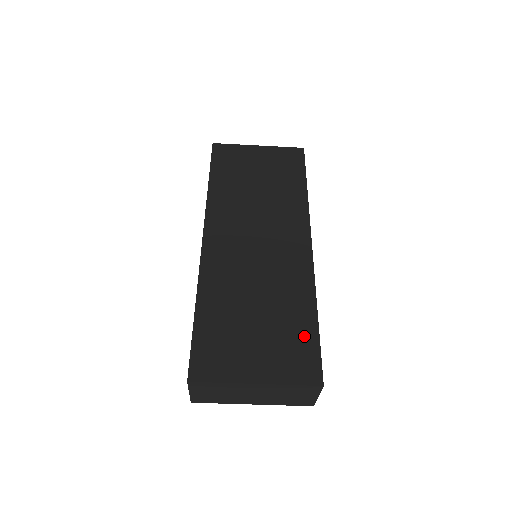
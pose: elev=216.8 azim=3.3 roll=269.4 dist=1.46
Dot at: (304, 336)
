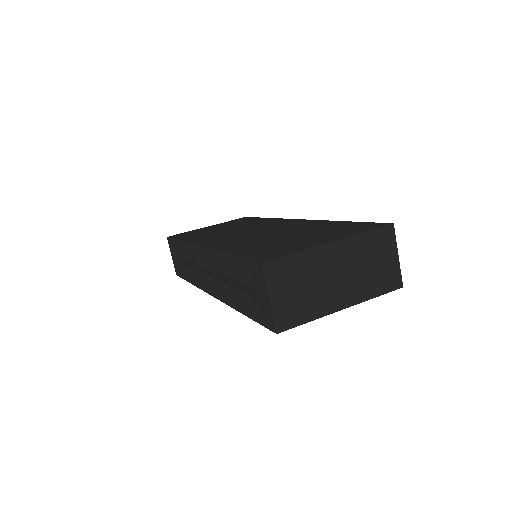
Dot at: (344, 225)
